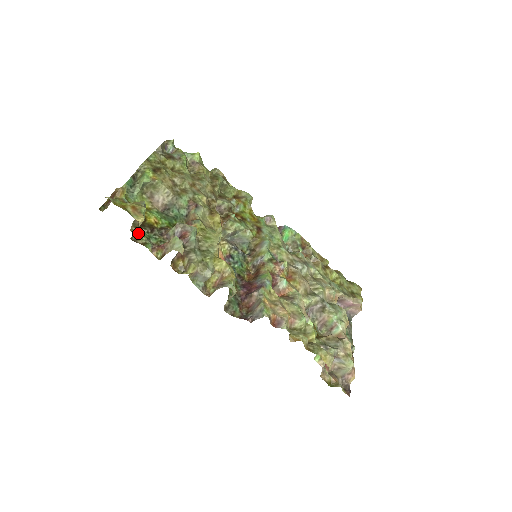
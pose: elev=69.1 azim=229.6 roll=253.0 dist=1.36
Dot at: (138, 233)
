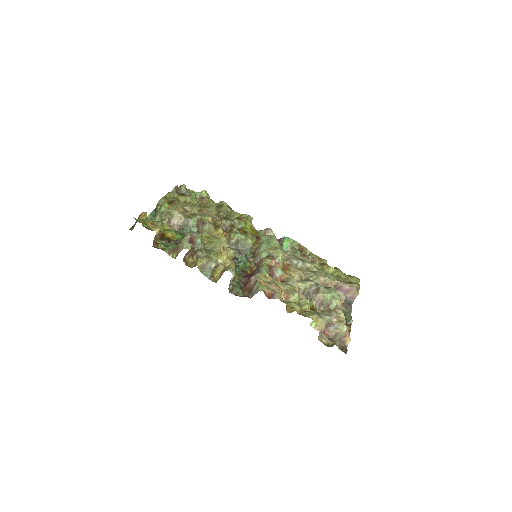
Dot at: (158, 243)
